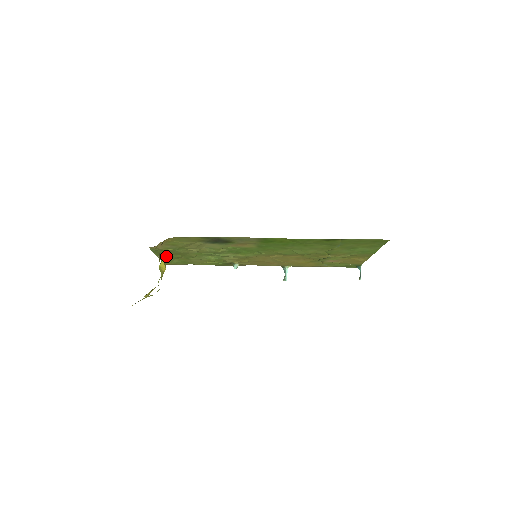
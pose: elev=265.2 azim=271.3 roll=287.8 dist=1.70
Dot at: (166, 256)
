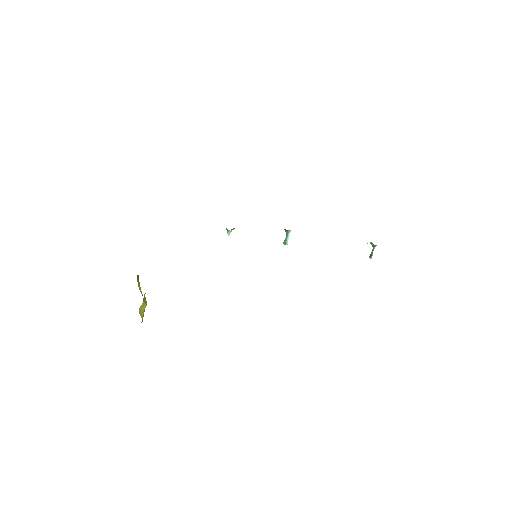
Dot at: occluded
